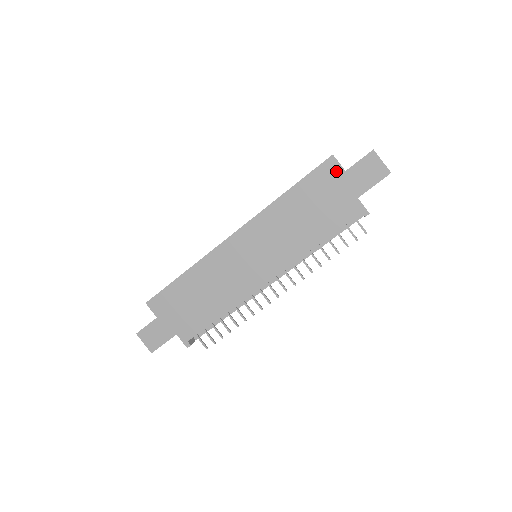
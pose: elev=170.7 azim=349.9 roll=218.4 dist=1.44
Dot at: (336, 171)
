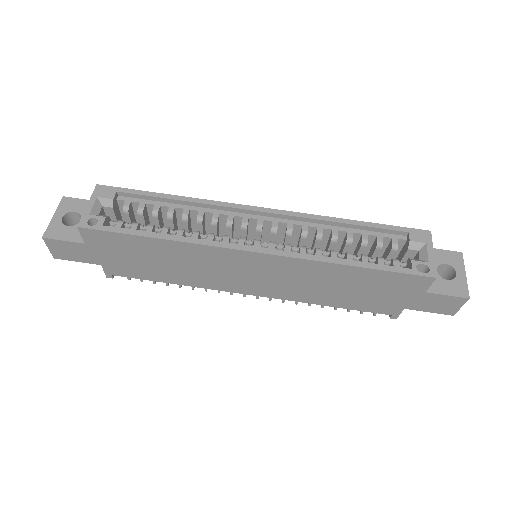
Dot at: (419, 287)
